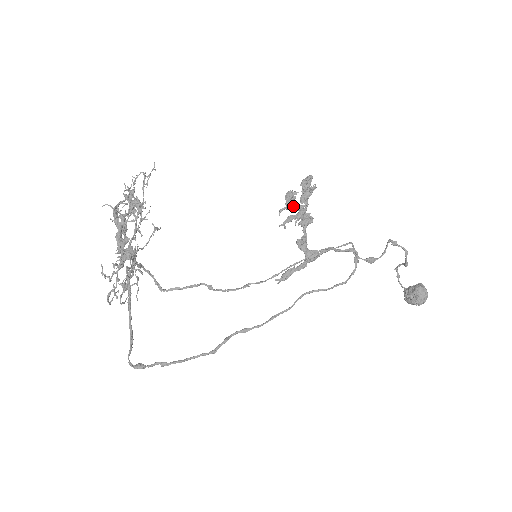
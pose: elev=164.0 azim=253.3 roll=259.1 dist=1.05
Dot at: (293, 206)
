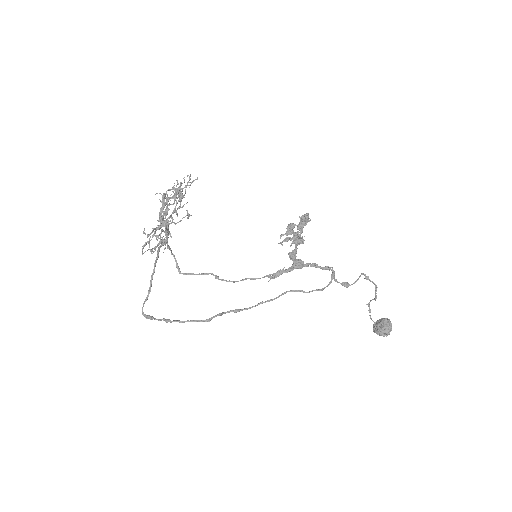
Dot at: (291, 233)
